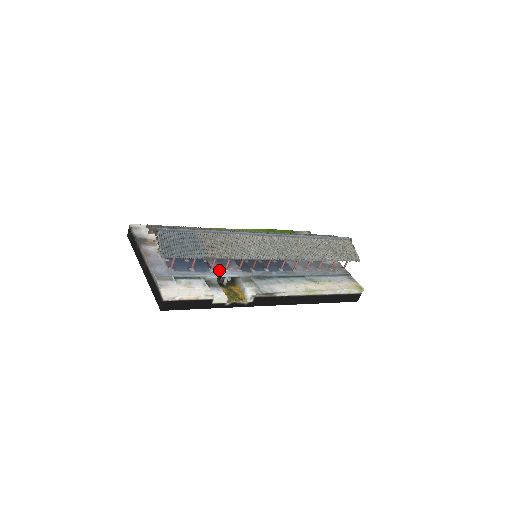
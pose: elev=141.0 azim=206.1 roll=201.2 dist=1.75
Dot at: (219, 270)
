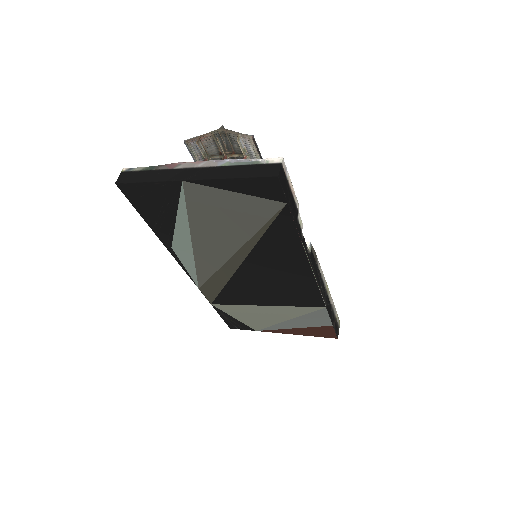
Dot at: occluded
